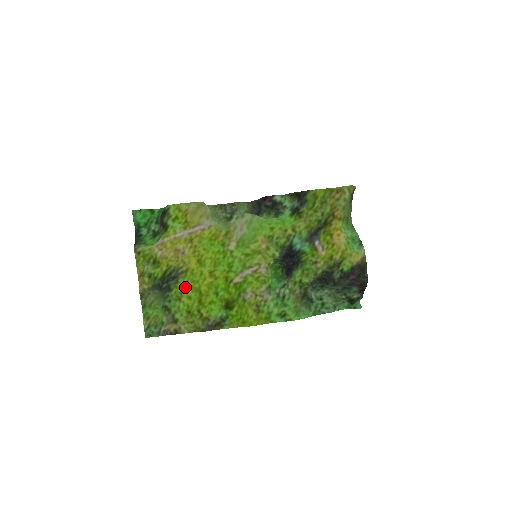
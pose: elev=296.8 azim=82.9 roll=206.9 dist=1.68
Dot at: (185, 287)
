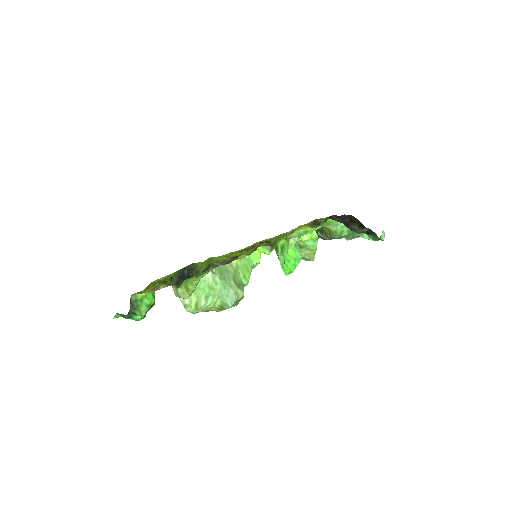
Dot at: occluded
